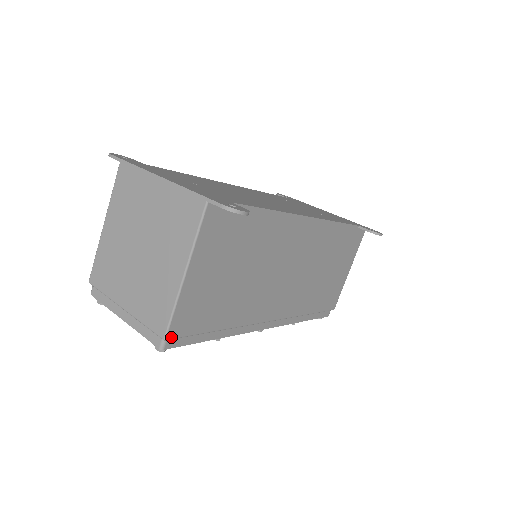
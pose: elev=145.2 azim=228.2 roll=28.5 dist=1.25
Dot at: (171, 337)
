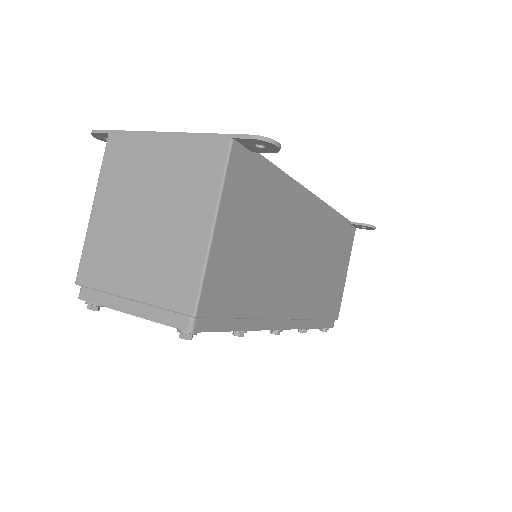
Dot at: (201, 314)
